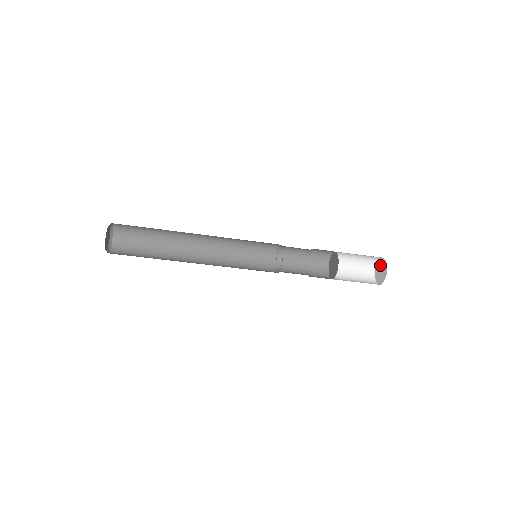
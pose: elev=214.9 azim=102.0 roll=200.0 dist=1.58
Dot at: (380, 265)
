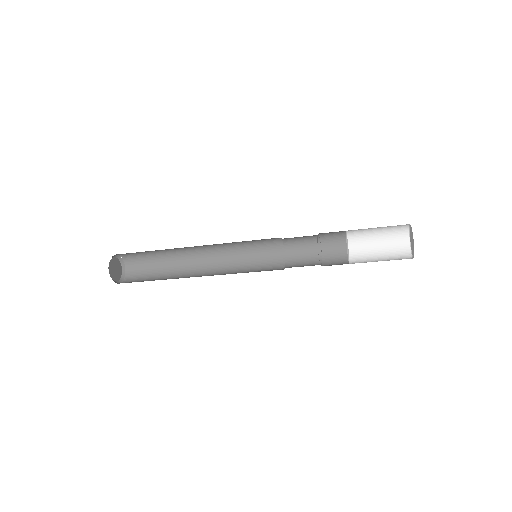
Dot at: (411, 234)
